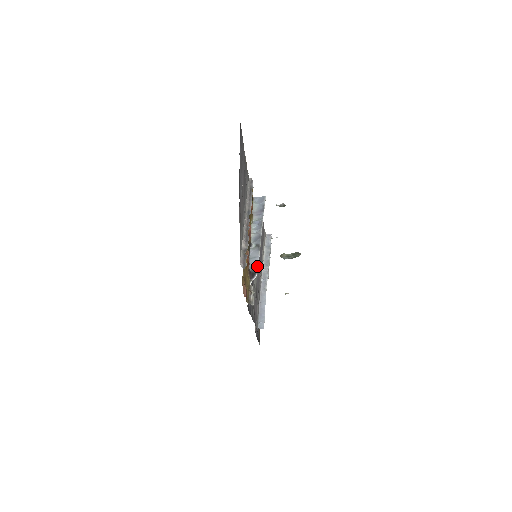
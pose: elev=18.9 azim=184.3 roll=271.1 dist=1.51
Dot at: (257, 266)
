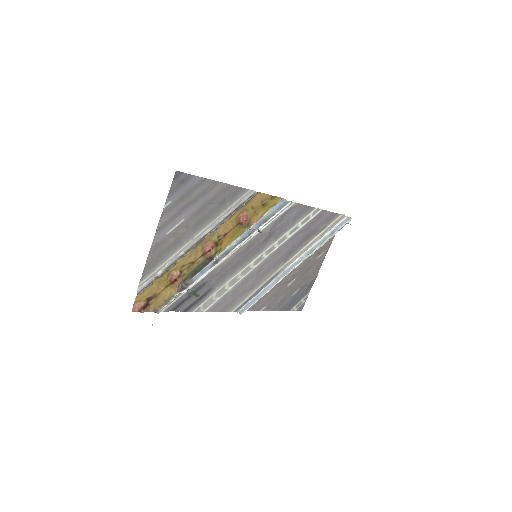
Dot at: (193, 282)
